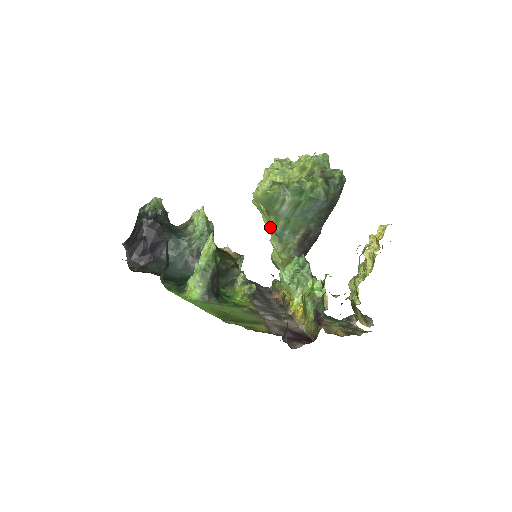
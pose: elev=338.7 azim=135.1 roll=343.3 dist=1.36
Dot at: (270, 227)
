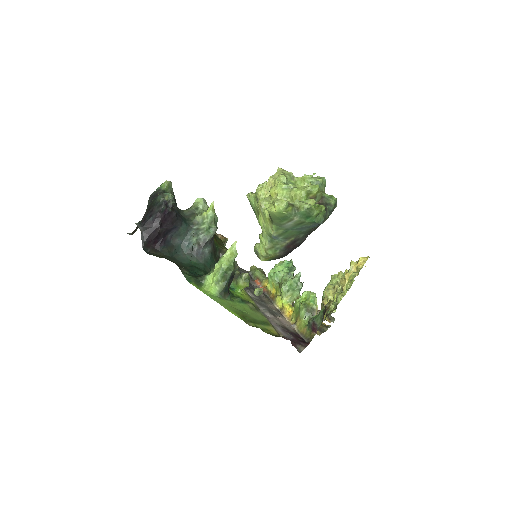
Dot at: (266, 229)
